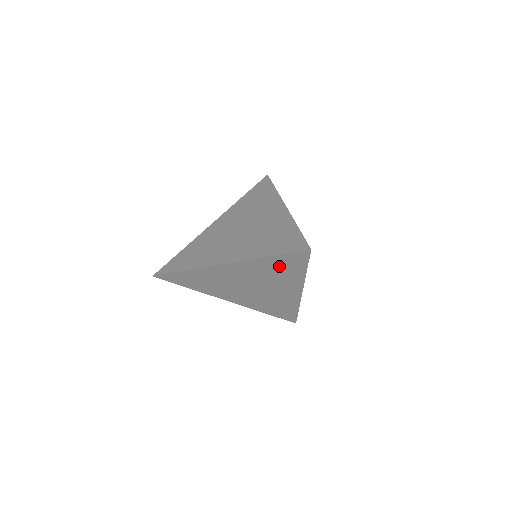
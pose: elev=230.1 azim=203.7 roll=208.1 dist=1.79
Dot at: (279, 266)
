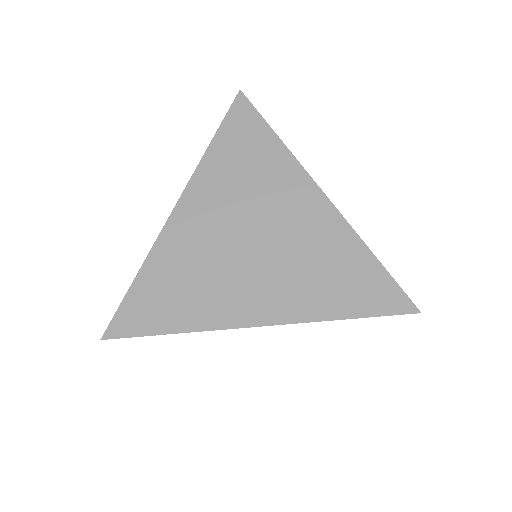
Dot at: occluded
